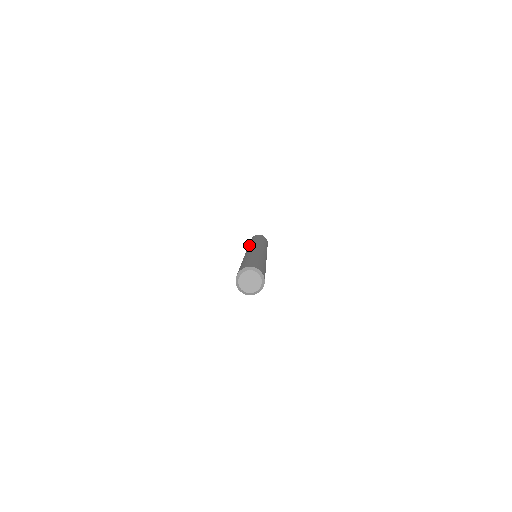
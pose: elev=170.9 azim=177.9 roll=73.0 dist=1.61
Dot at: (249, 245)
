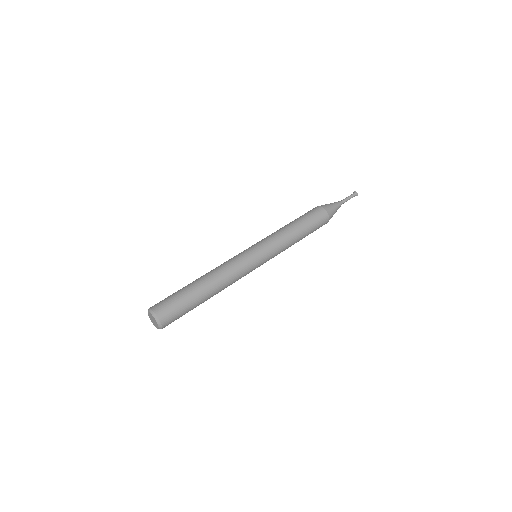
Dot at: (272, 238)
